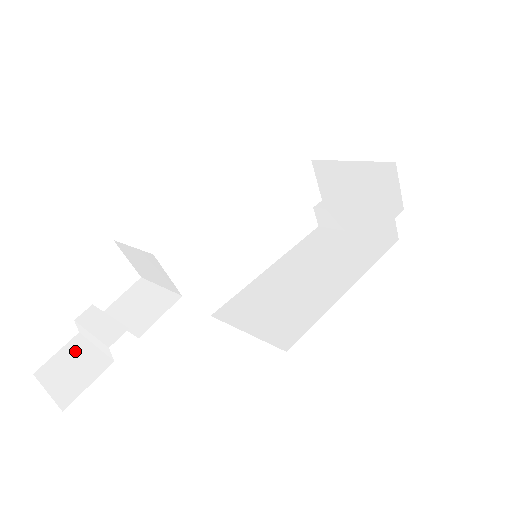
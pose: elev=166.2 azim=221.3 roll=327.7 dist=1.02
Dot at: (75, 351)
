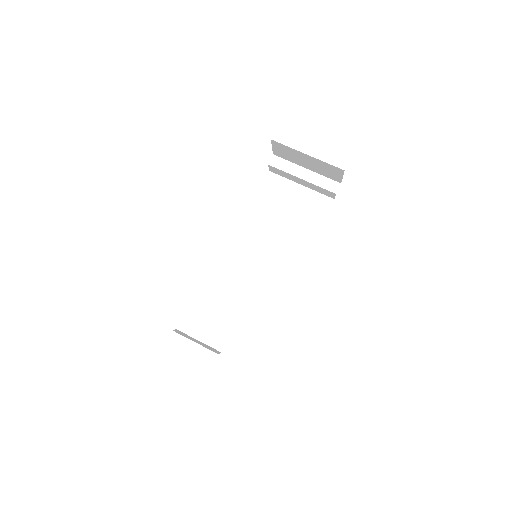
Dot at: (177, 360)
